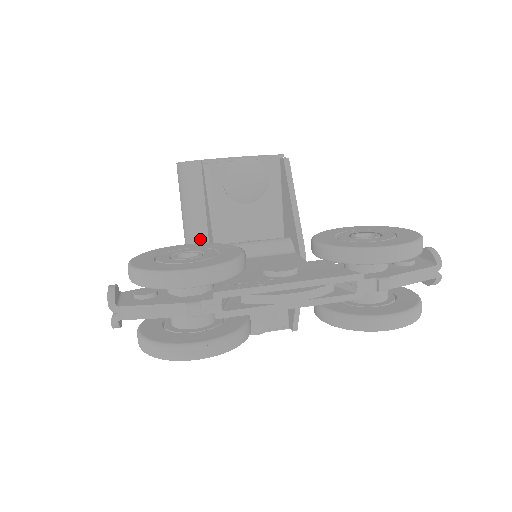
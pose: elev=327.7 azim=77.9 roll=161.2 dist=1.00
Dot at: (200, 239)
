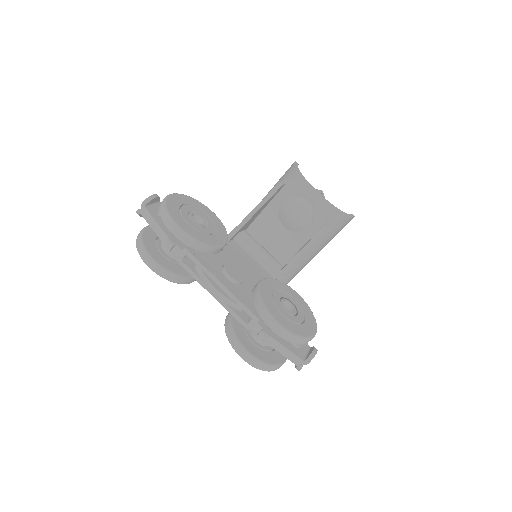
Dot at: occluded
